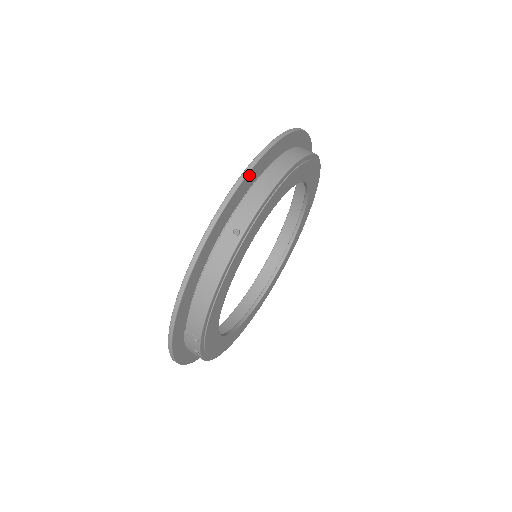
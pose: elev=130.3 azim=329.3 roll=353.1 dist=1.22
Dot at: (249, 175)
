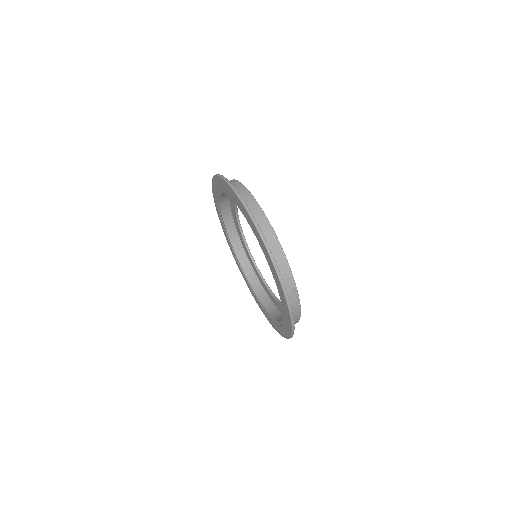
Dot at: (277, 267)
